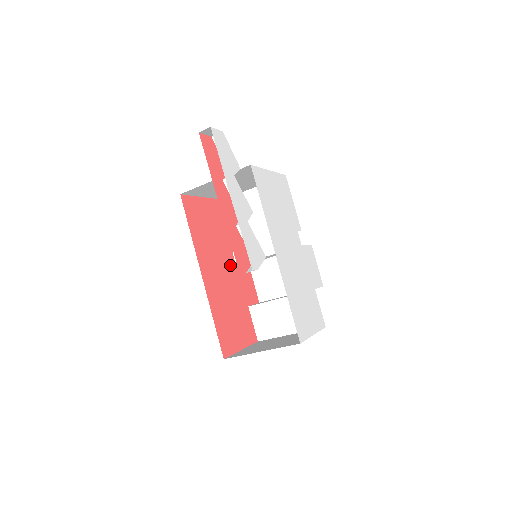
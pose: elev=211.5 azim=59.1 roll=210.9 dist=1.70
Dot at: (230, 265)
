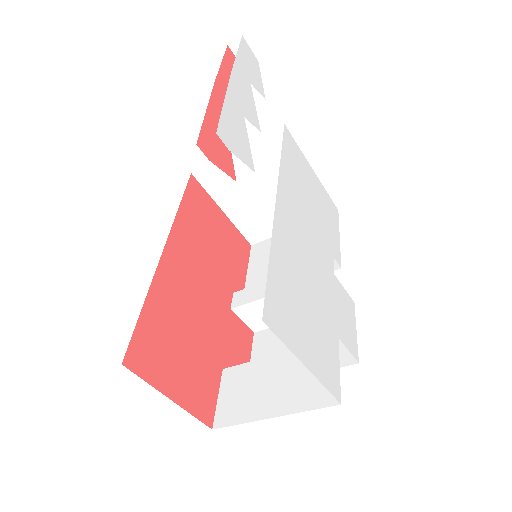
Dot at: (221, 297)
